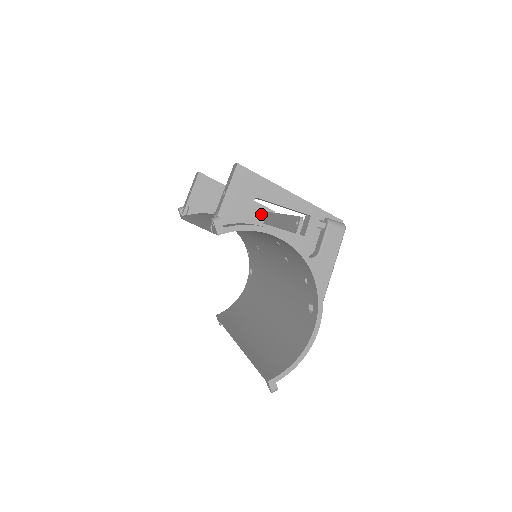
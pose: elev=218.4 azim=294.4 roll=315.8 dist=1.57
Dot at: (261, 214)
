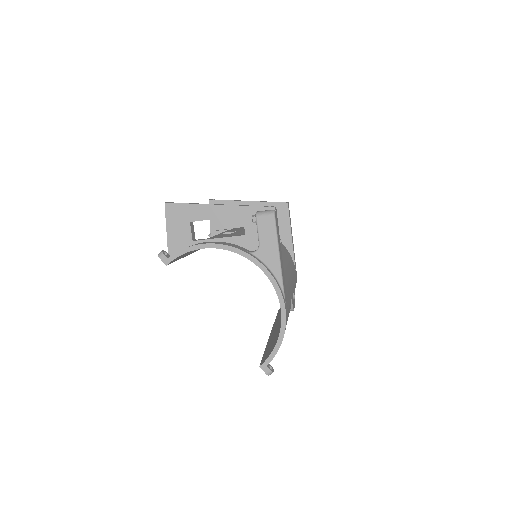
Dot at: occluded
